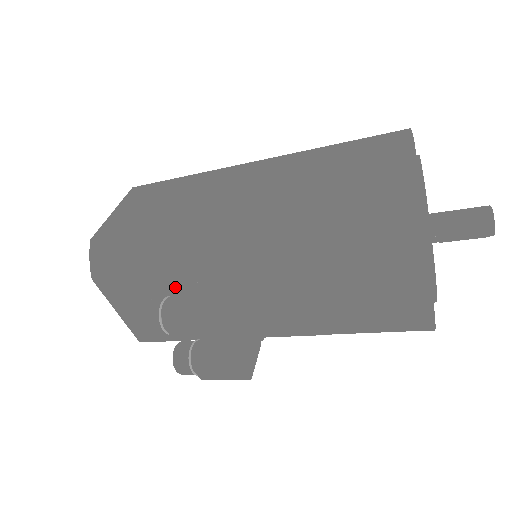
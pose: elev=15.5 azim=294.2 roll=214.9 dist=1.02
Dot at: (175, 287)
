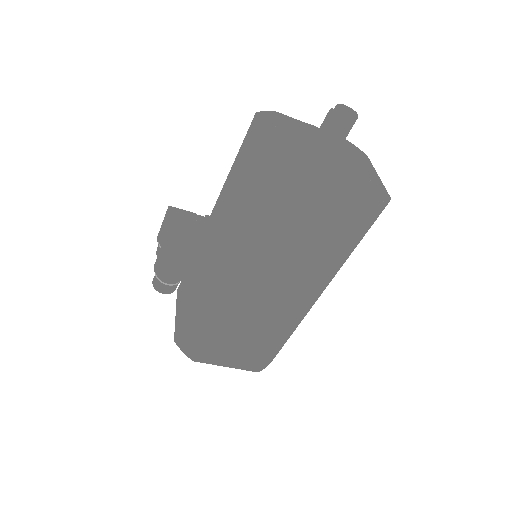
Dot at: occluded
